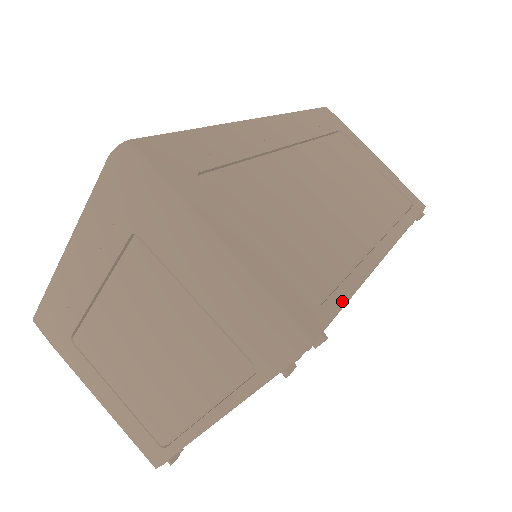
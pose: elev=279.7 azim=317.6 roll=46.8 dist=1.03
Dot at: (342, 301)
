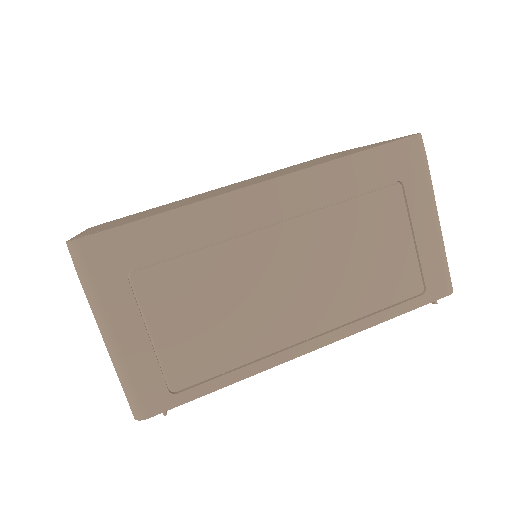
Dot at: (201, 393)
